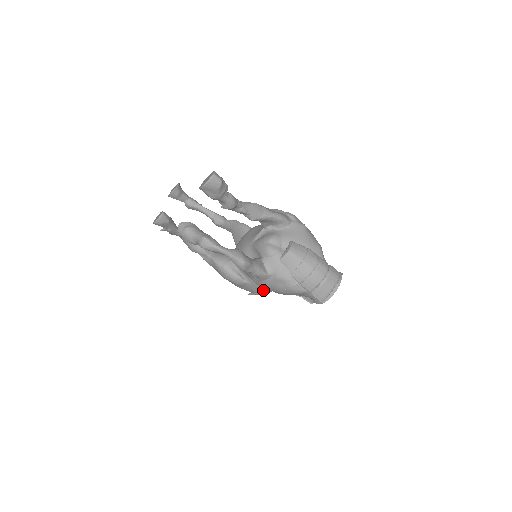
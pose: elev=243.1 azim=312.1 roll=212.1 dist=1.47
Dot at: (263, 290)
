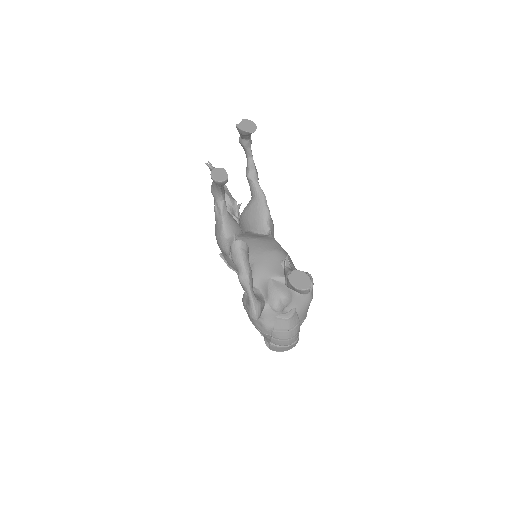
Dot at: occluded
